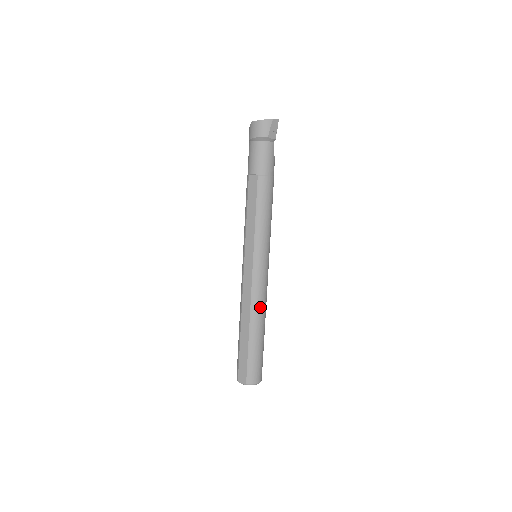
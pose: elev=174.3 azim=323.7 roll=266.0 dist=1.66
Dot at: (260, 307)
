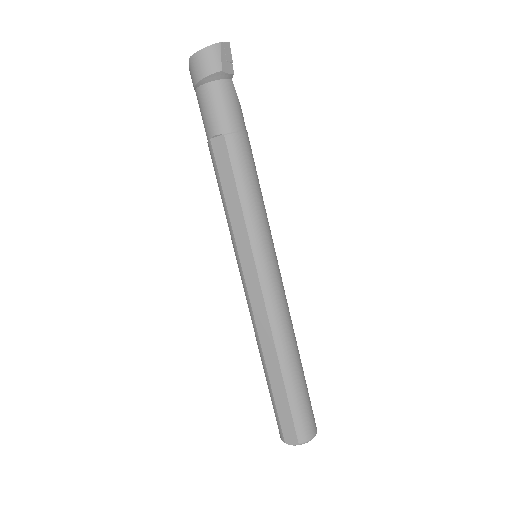
Dot at: (285, 328)
